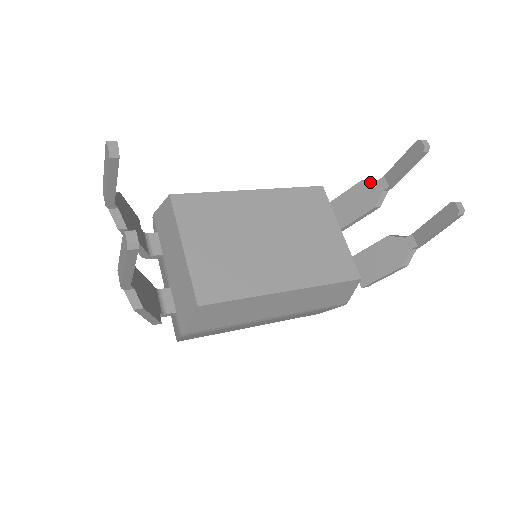
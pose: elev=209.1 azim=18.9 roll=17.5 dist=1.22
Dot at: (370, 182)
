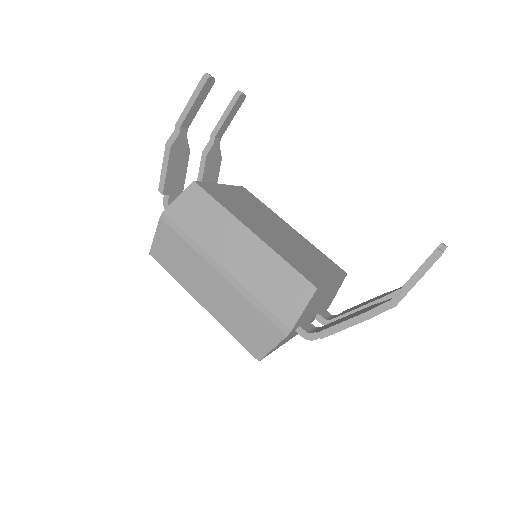
Dot at: occluded
